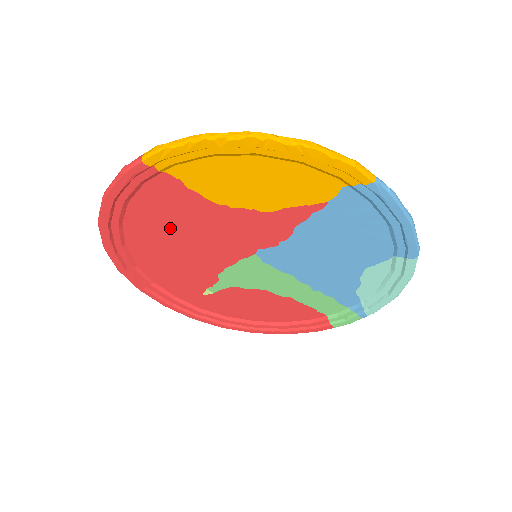
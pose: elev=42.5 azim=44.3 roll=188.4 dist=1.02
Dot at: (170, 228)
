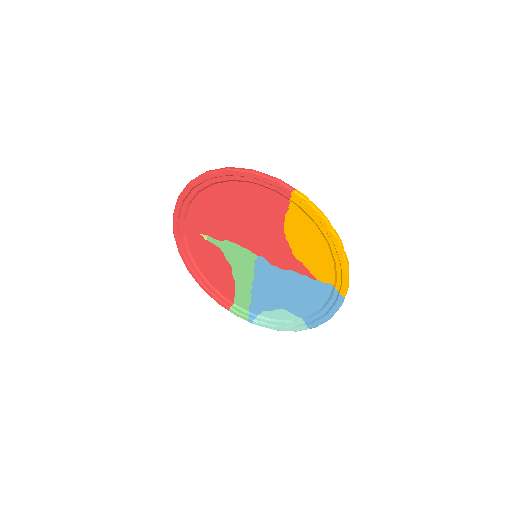
Dot at: (248, 208)
